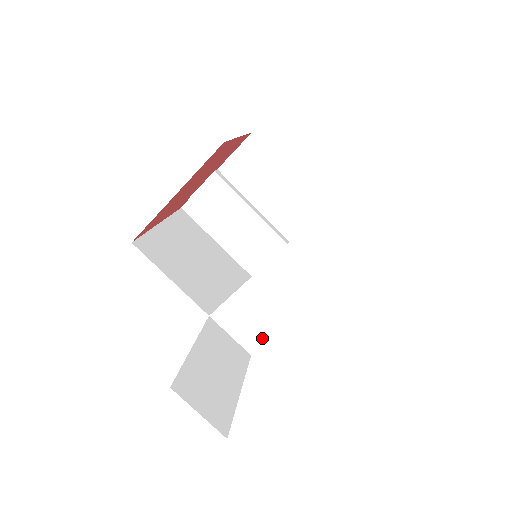
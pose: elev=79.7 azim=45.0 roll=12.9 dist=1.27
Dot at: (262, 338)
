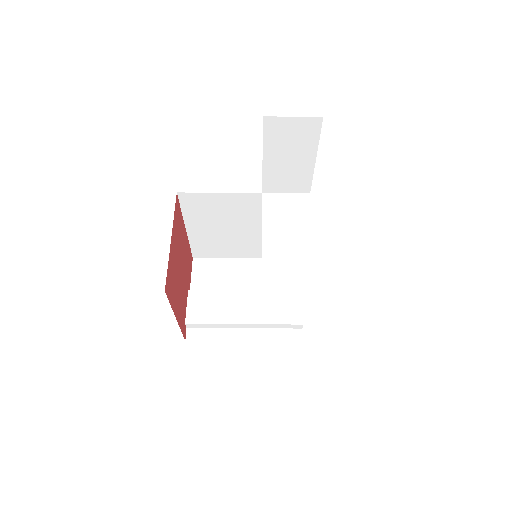
Dot at: (310, 274)
